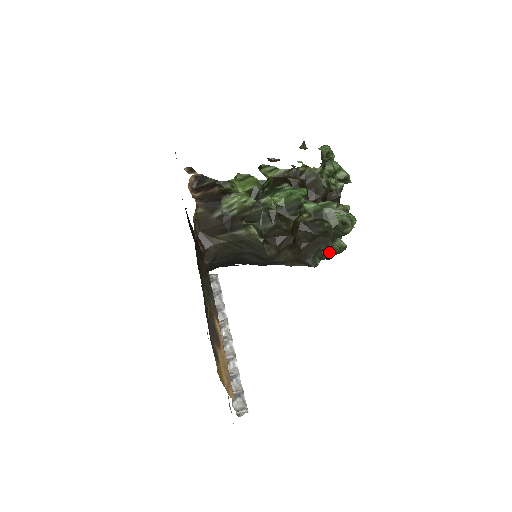
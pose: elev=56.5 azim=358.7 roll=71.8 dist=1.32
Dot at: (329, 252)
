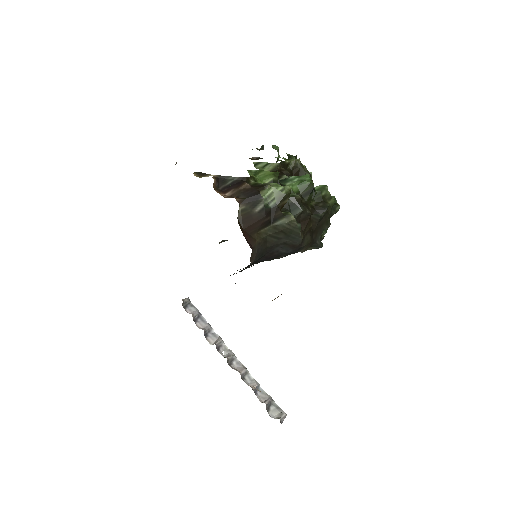
Dot at: (323, 233)
